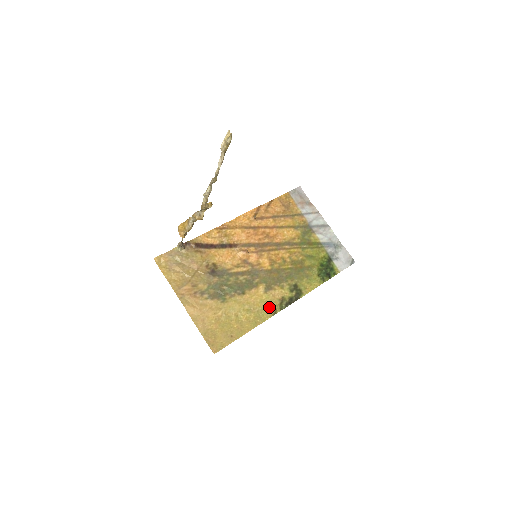
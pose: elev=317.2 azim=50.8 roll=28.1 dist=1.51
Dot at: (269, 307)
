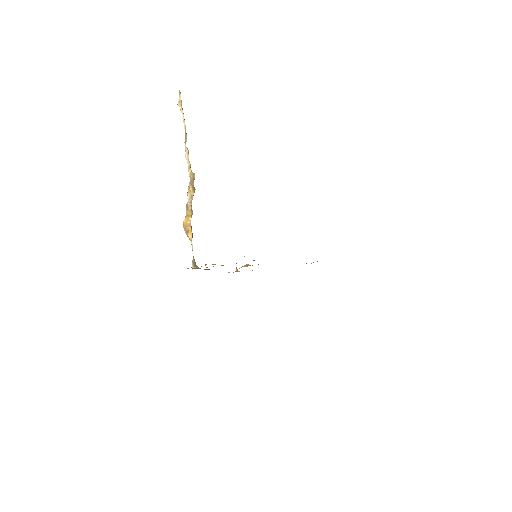
Dot at: occluded
